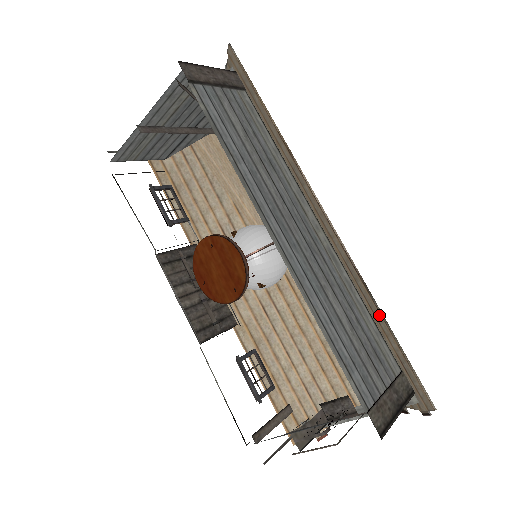
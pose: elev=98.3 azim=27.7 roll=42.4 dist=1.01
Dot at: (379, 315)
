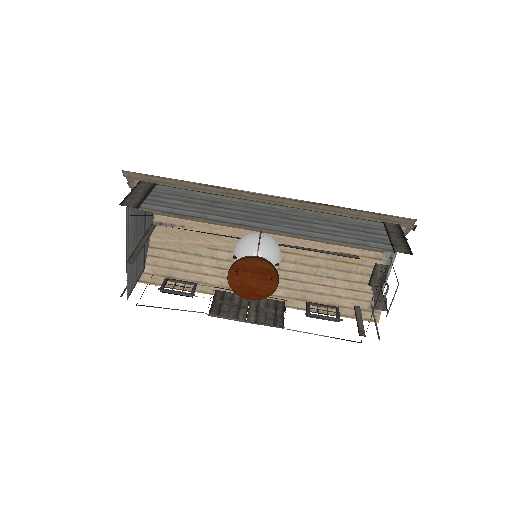
Dot at: (346, 210)
